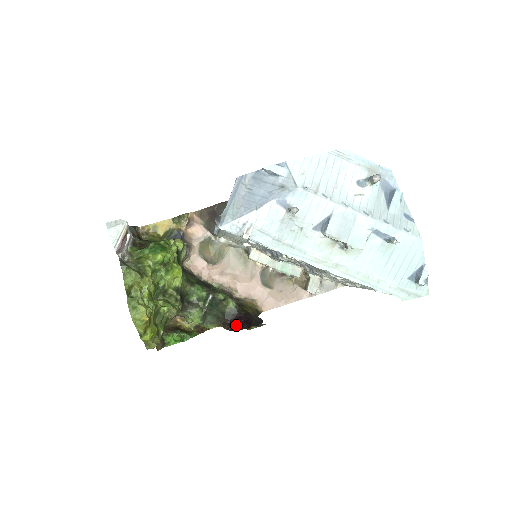
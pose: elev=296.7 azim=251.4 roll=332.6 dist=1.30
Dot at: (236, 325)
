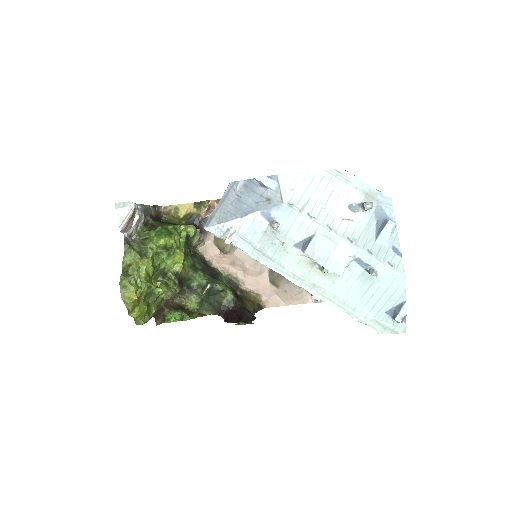
Dot at: (229, 317)
